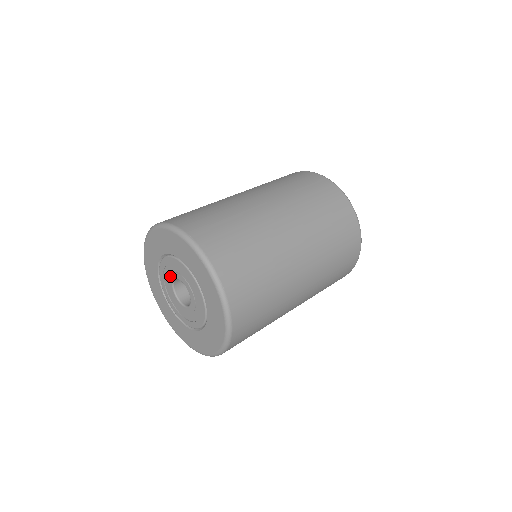
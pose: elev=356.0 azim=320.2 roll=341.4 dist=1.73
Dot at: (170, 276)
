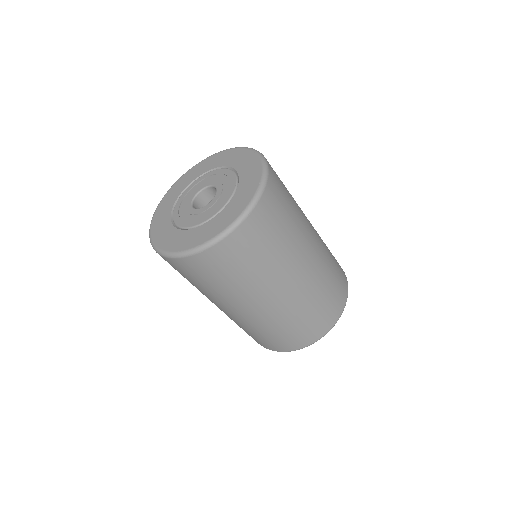
Dot at: (198, 189)
